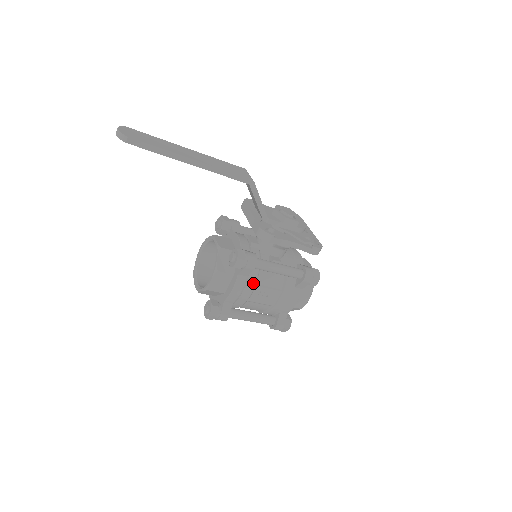
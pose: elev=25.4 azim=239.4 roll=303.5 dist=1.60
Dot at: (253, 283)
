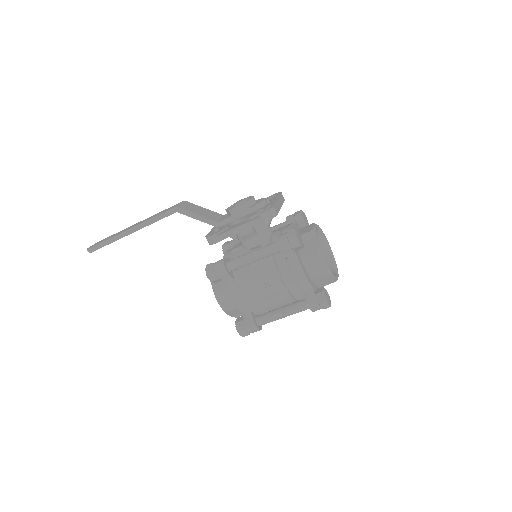
Dot at: (245, 283)
